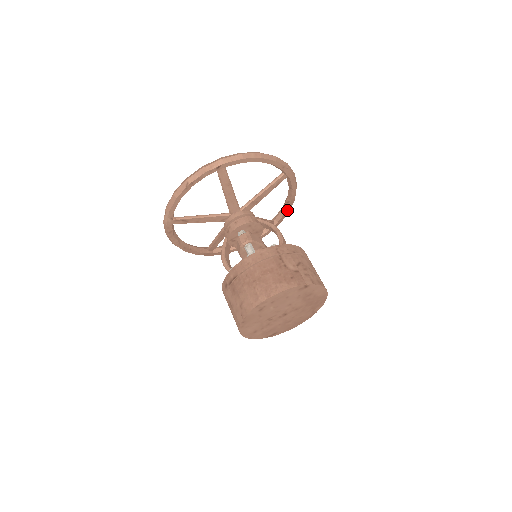
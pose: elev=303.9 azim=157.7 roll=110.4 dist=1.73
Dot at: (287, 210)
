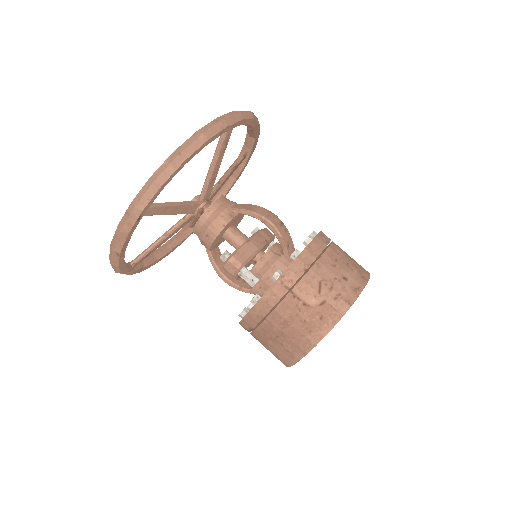
Dot at: (256, 135)
